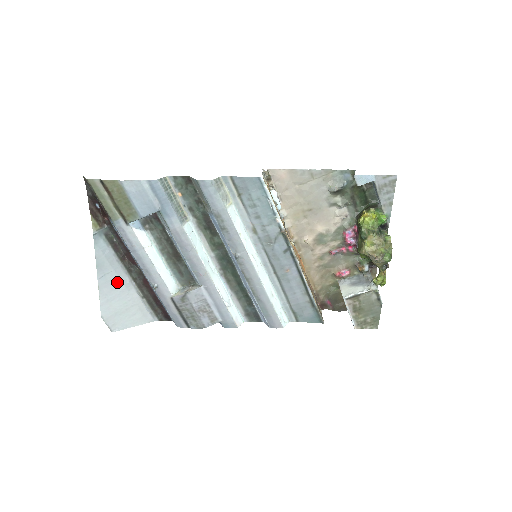
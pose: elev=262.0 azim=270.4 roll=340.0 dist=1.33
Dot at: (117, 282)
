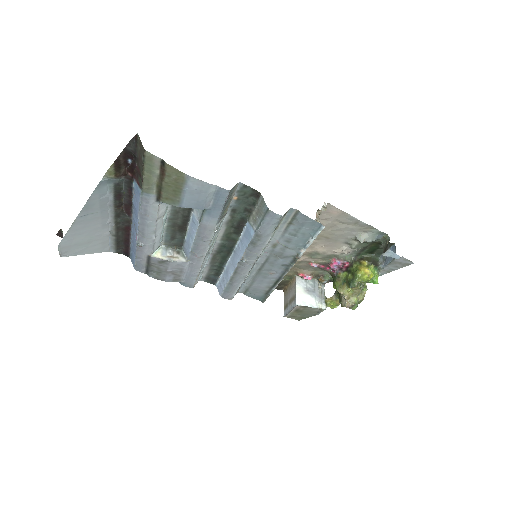
Dot at: (96, 221)
